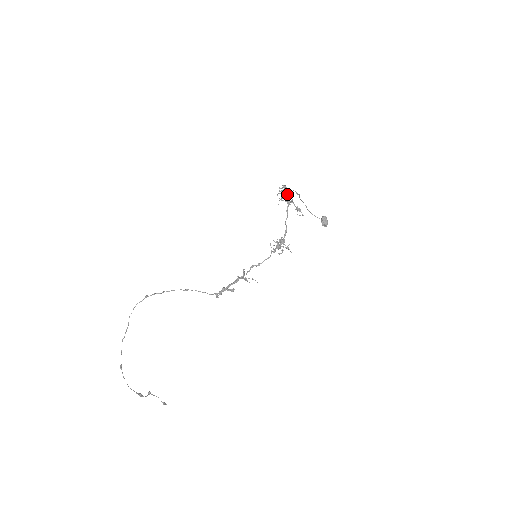
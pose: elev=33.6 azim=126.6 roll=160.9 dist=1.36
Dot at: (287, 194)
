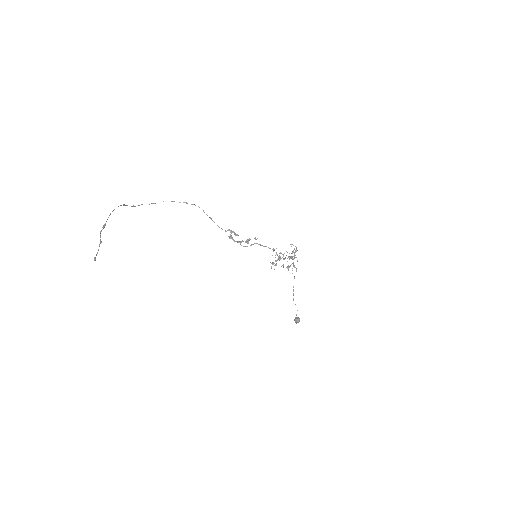
Dot at: (294, 253)
